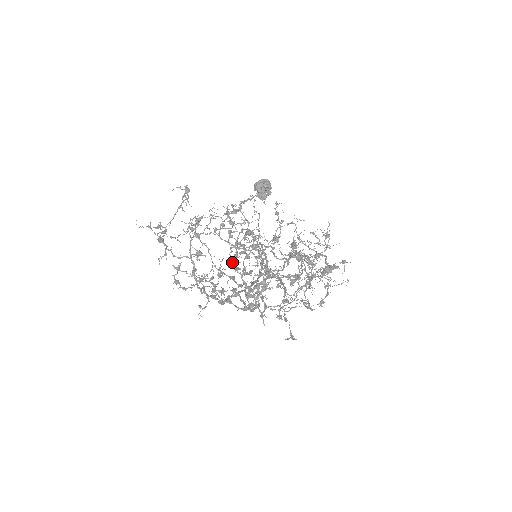
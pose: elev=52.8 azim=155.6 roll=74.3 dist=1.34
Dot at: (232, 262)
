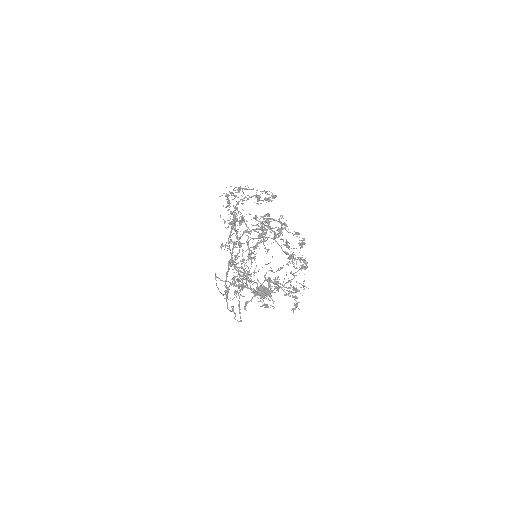
Dot at: occluded
